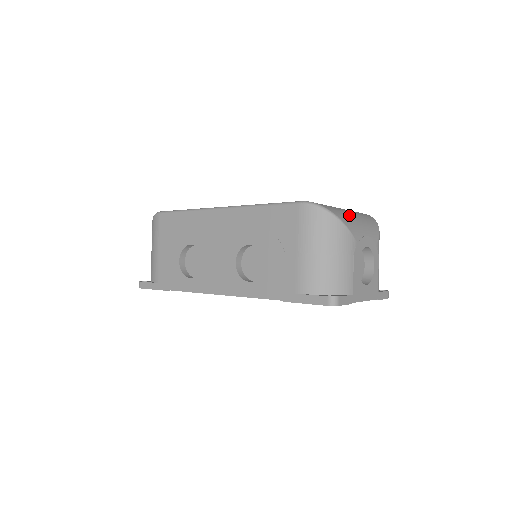
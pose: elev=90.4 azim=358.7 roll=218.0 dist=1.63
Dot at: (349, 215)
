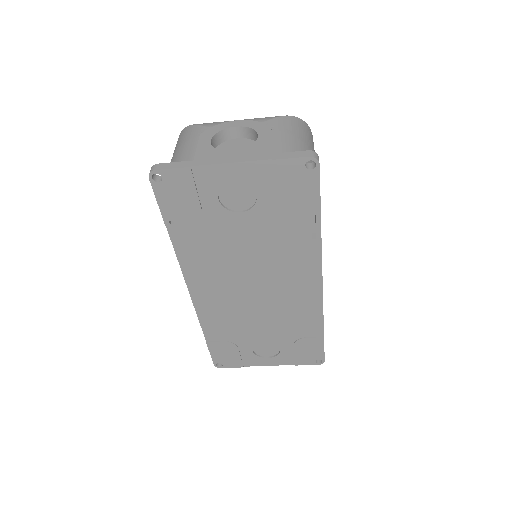
Dot at: occluded
